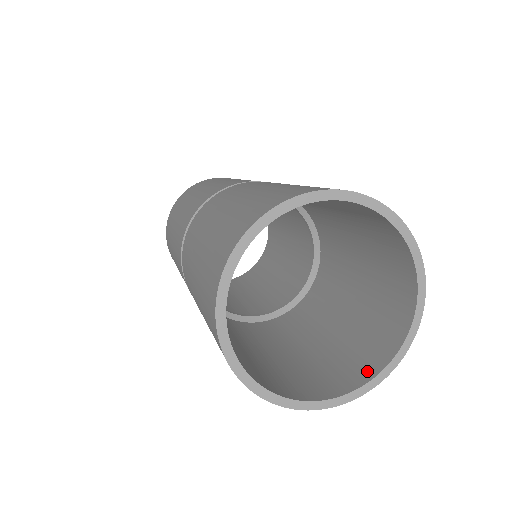
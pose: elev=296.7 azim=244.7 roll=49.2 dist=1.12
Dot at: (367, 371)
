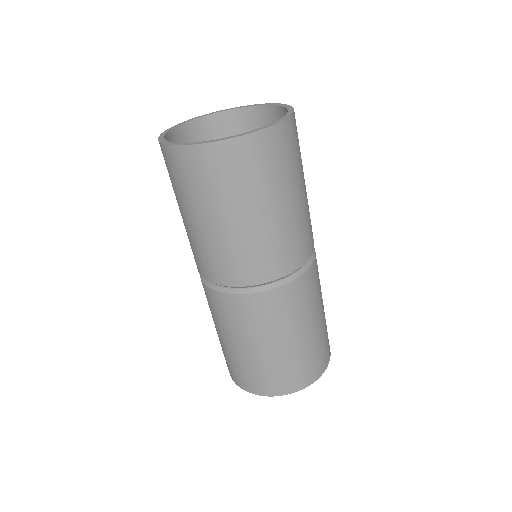
Dot at: occluded
